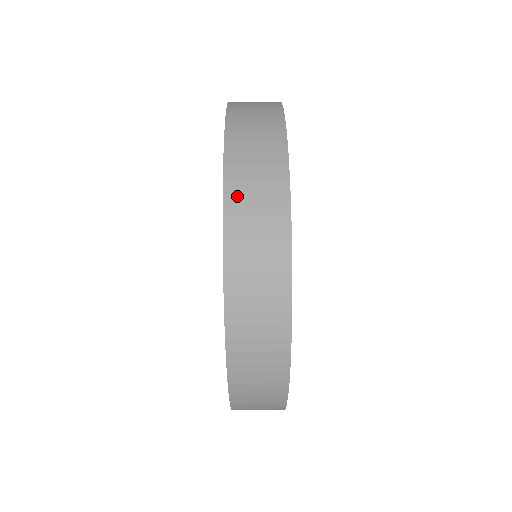
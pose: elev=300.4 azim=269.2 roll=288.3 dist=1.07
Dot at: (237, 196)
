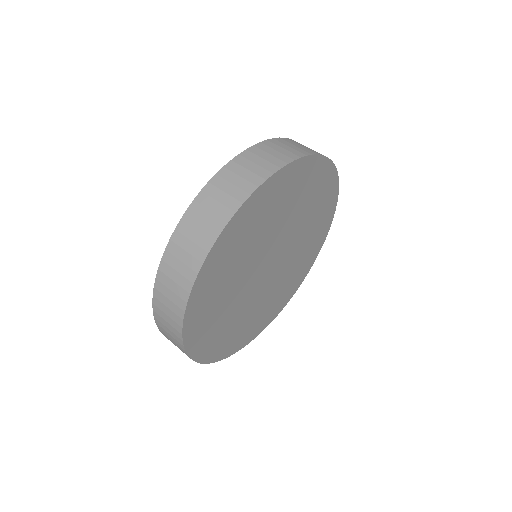
Dot at: (266, 146)
